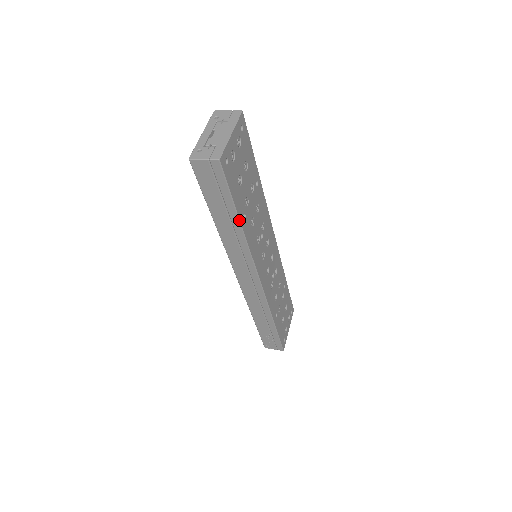
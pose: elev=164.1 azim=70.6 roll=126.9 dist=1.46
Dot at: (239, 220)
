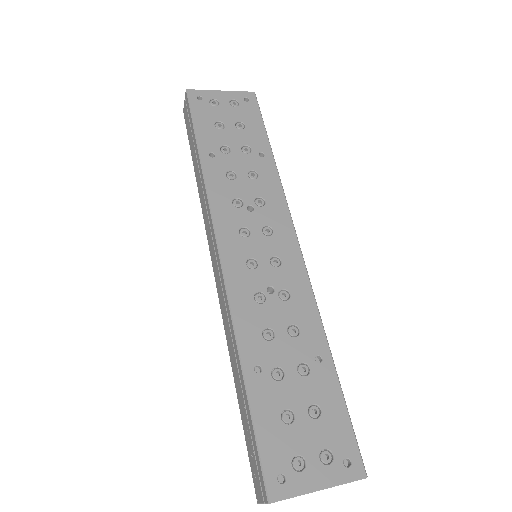
Dot at: (199, 150)
